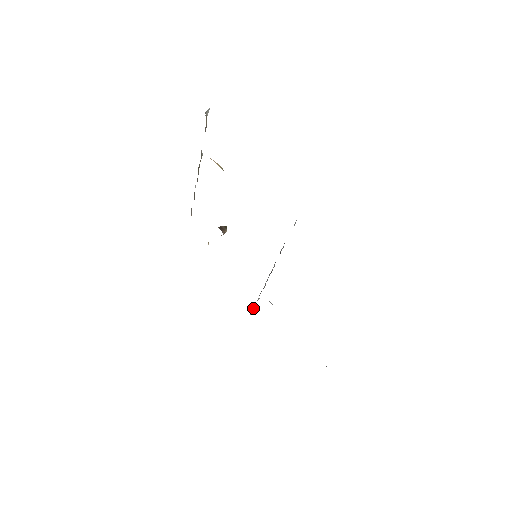
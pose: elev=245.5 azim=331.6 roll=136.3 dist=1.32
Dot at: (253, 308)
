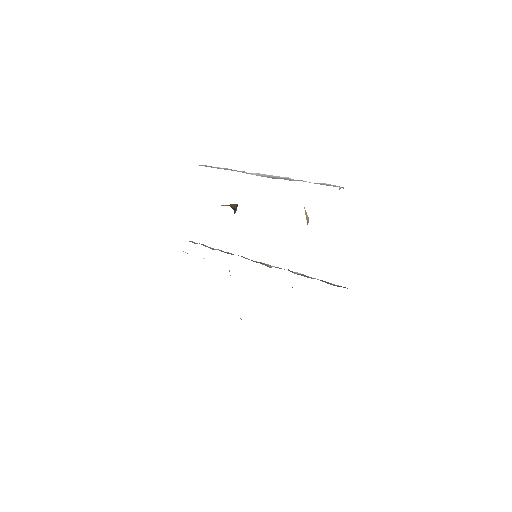
Dot at: occluded
